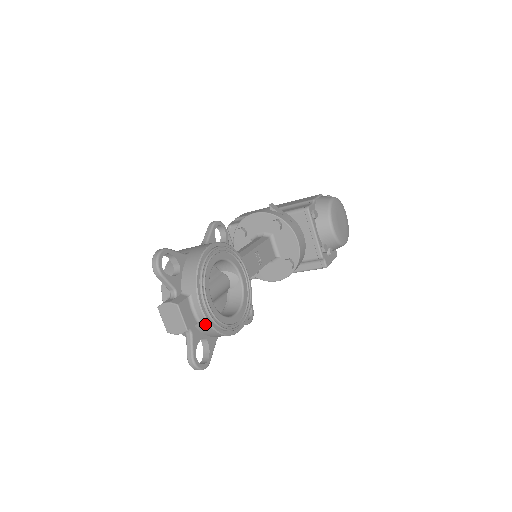
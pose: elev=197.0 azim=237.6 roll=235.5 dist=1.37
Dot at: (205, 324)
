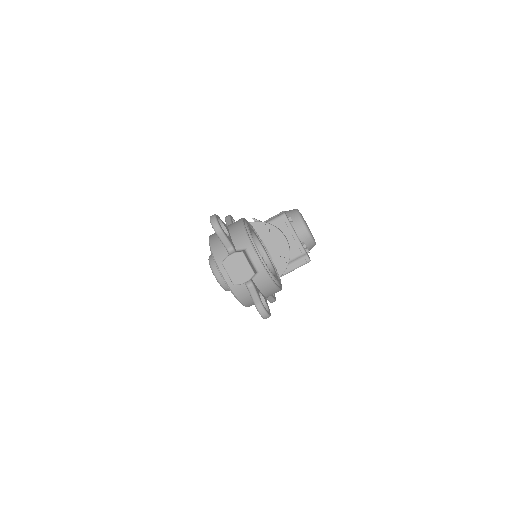
Dot at: (263, 273)
